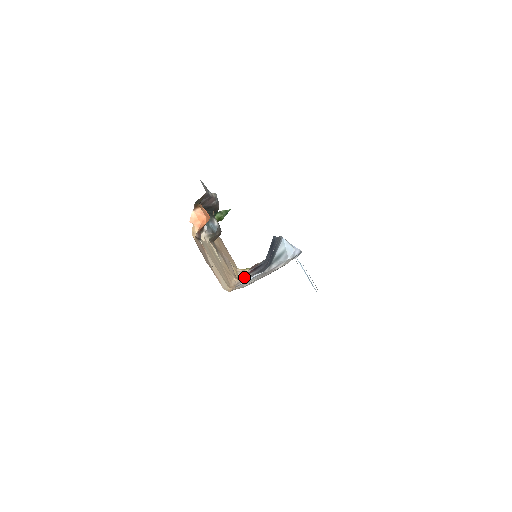
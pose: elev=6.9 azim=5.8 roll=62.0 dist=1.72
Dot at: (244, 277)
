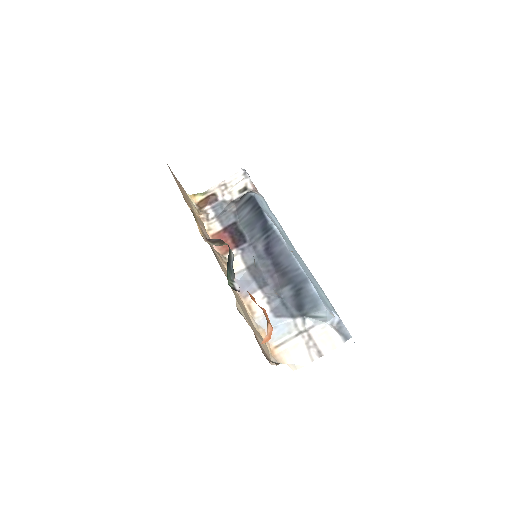
Dot at: (237, 267)
